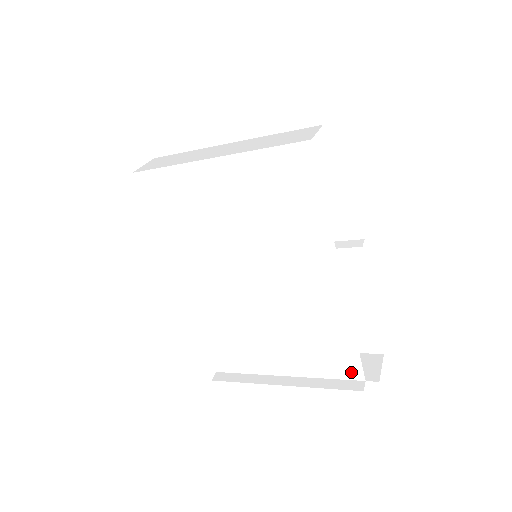
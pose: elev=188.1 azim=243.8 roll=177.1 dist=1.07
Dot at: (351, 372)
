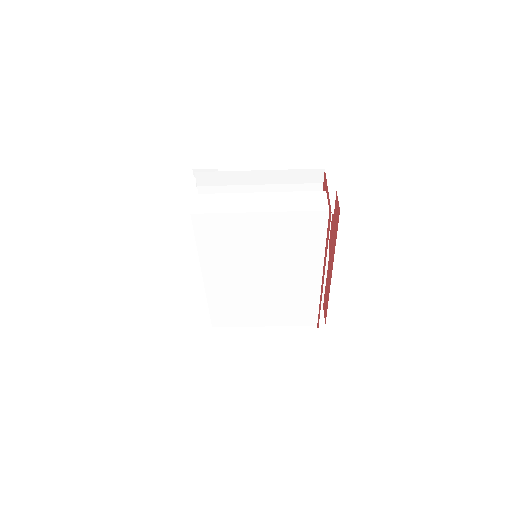
Dot at: (310, 322)
